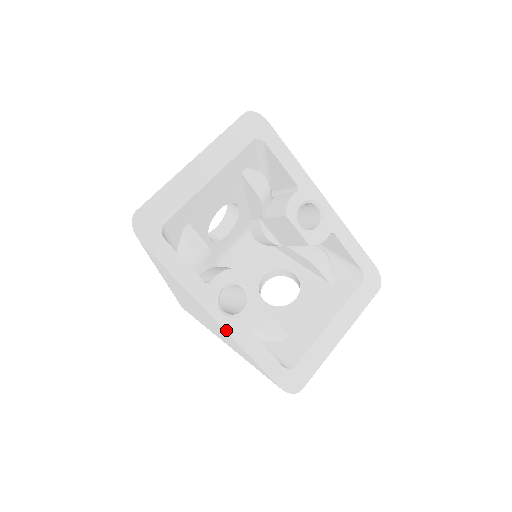
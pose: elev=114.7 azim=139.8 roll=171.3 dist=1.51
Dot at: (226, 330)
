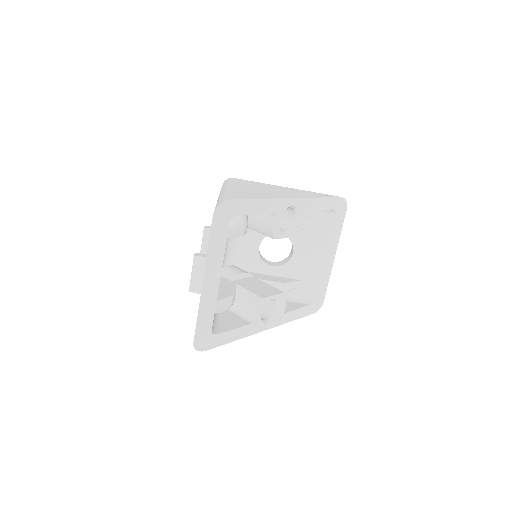
Dot at: occluded
